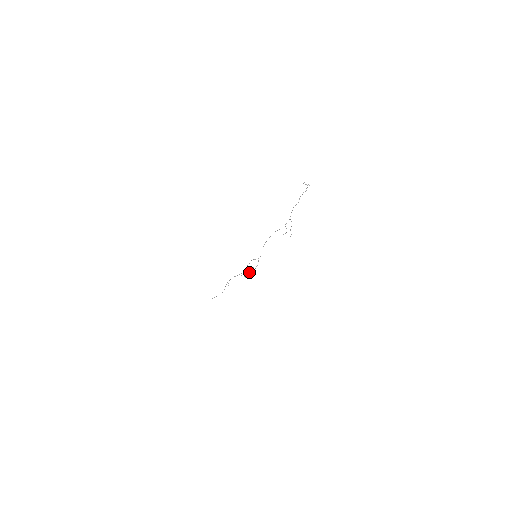
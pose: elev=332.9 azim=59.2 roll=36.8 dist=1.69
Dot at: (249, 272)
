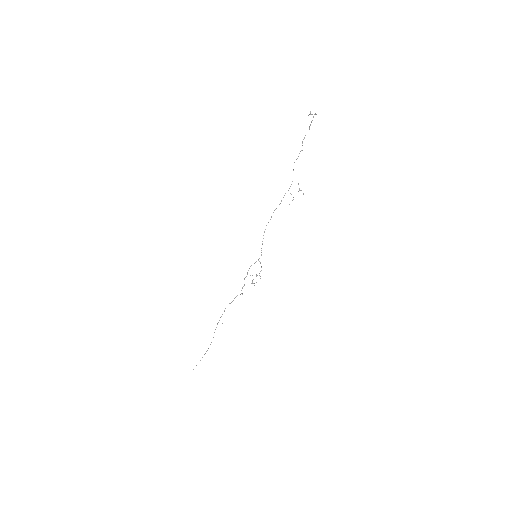
Dot at: occluded
